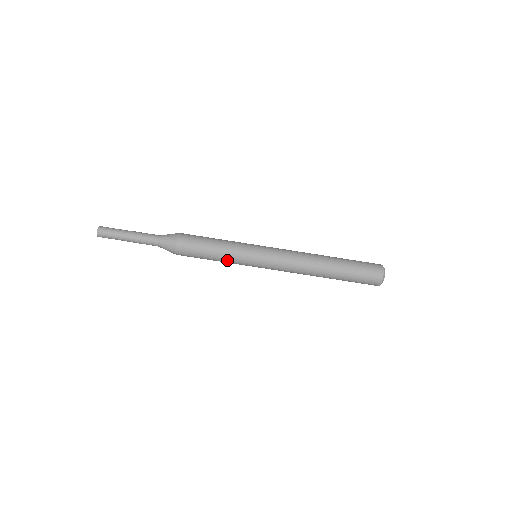
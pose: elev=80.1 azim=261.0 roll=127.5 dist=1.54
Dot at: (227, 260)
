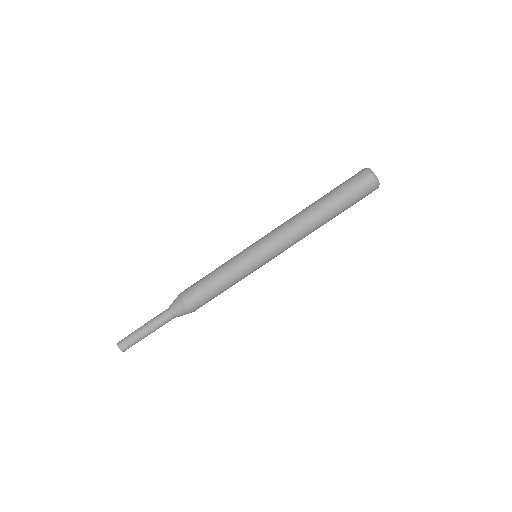
Dot at: (234, 279)
